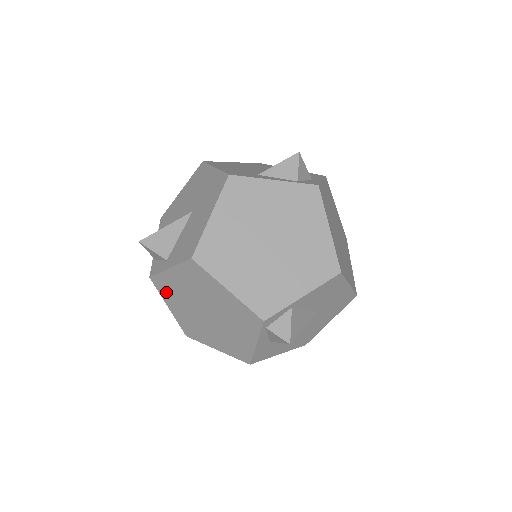
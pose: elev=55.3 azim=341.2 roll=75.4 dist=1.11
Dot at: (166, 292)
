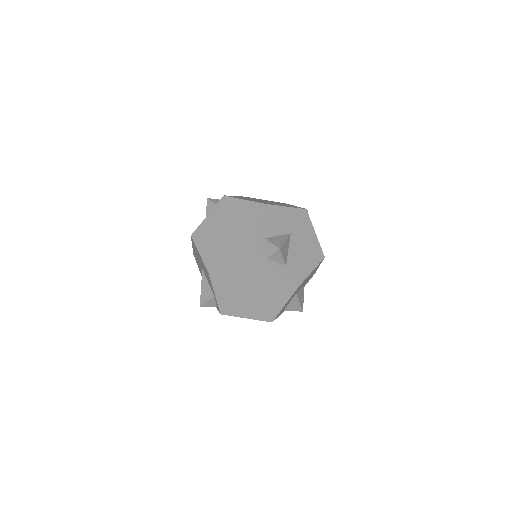
Dot at: (233, 310)
